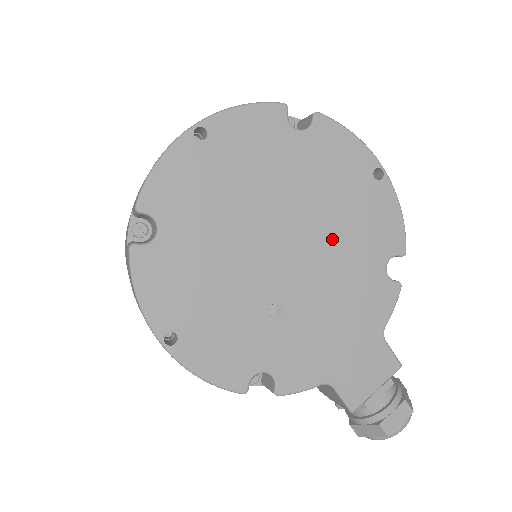
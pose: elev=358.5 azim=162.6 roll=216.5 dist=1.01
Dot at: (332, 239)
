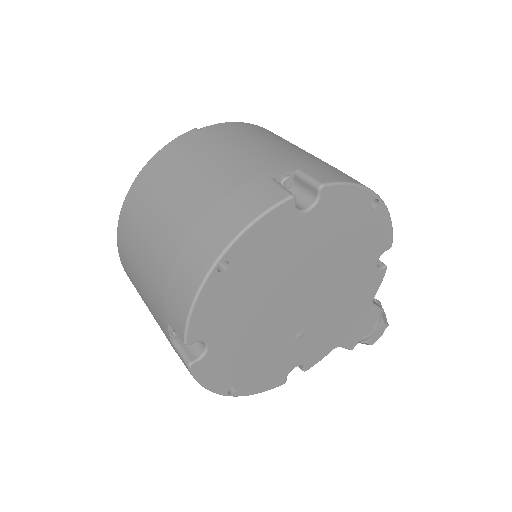
Dot at: (338, 271)
